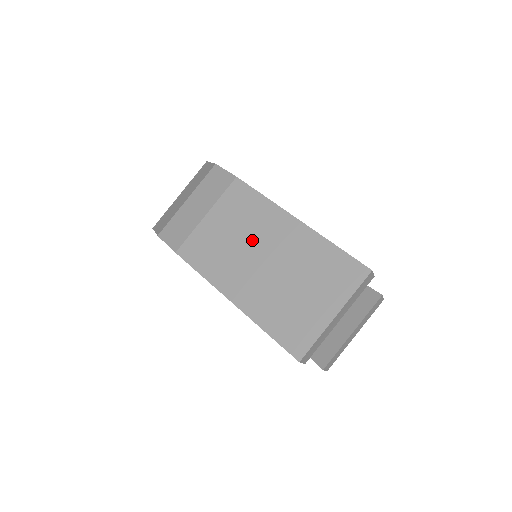
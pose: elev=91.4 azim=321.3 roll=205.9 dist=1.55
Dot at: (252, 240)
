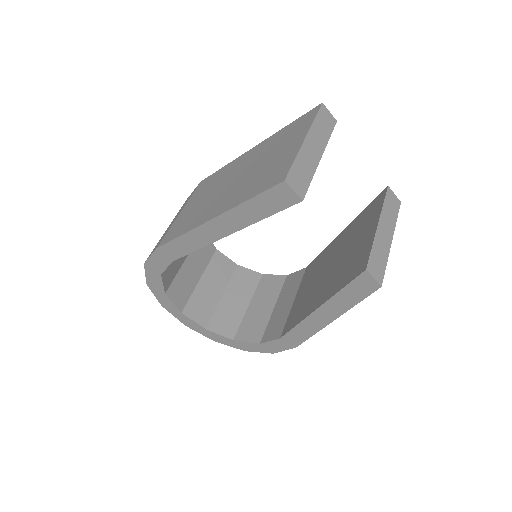
Dot at: (219, 185)
